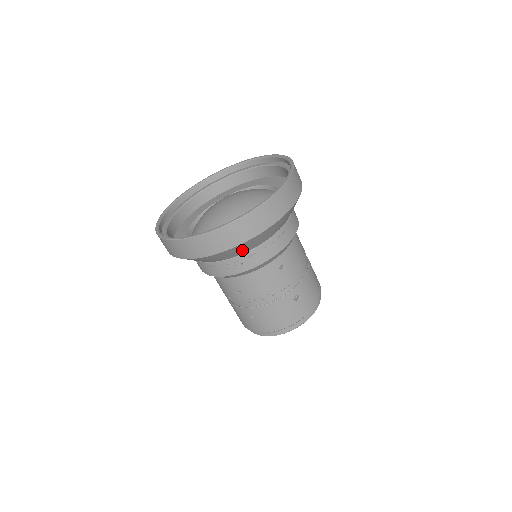
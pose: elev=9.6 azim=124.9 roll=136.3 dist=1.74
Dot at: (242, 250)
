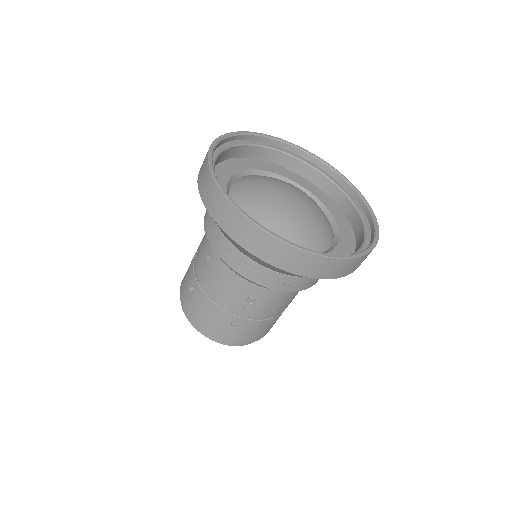
Dot at: occluded
